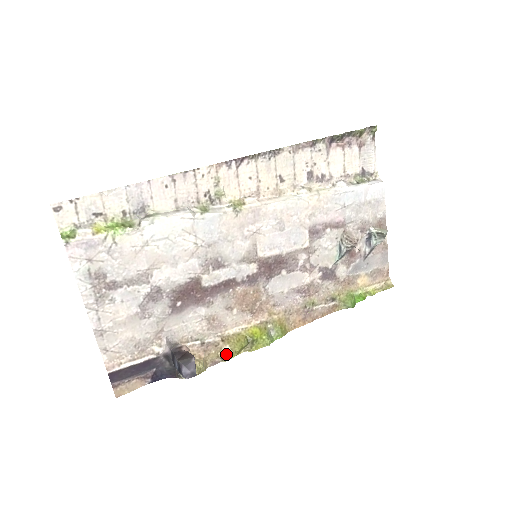
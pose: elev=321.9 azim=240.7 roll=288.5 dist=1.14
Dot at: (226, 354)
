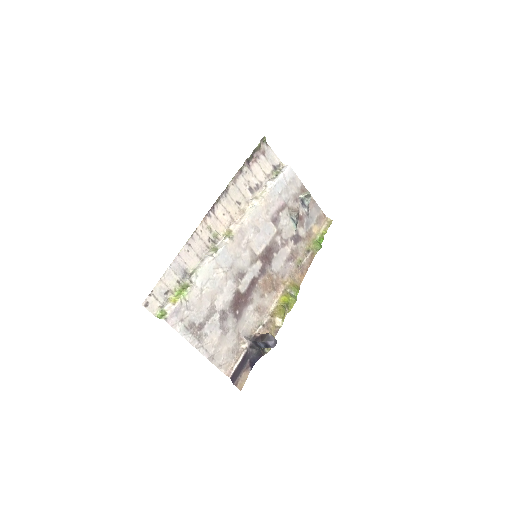
Dot at: (279, 322)
